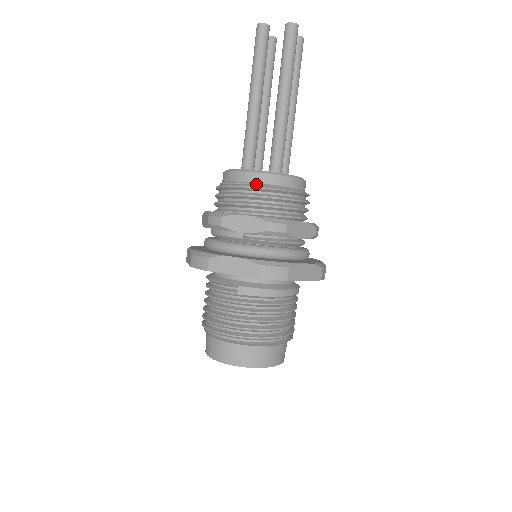
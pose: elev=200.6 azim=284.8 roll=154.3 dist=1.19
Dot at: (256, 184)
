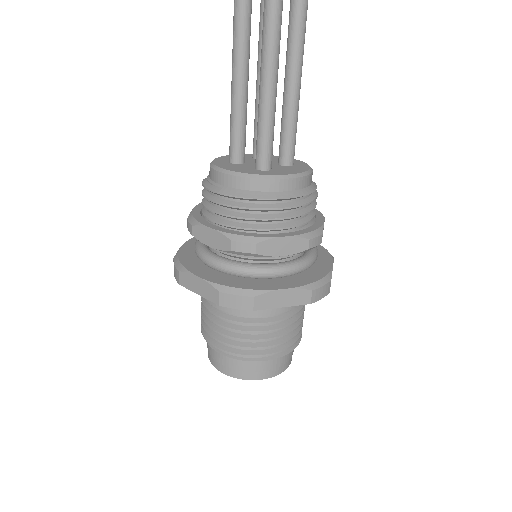
Dot at: (227, 189)
